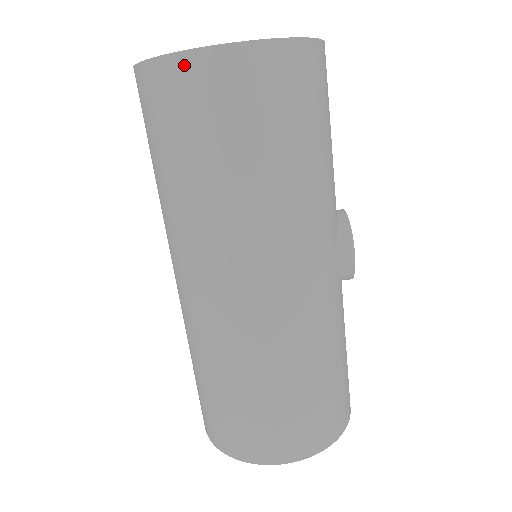
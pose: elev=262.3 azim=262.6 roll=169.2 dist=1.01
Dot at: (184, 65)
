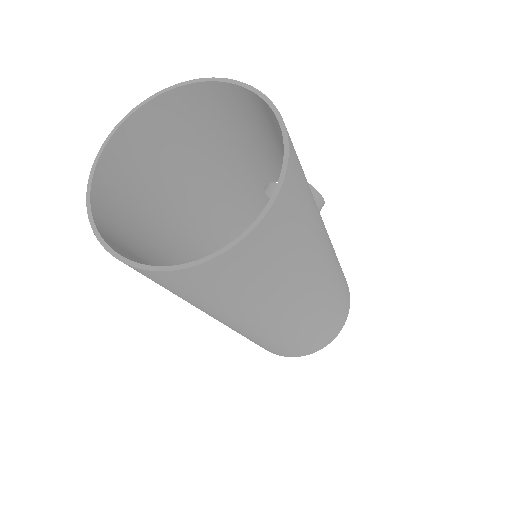
Dot at: (243, 248)
